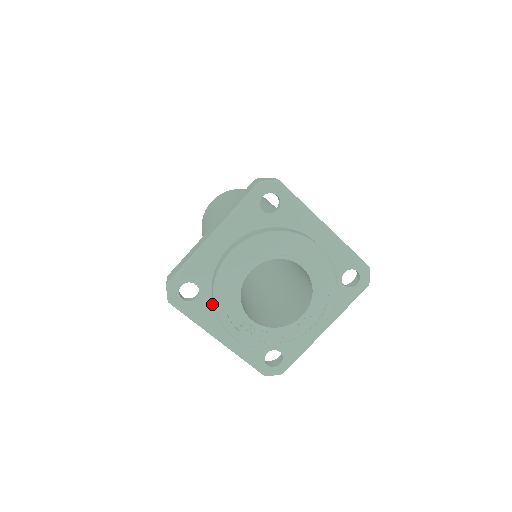
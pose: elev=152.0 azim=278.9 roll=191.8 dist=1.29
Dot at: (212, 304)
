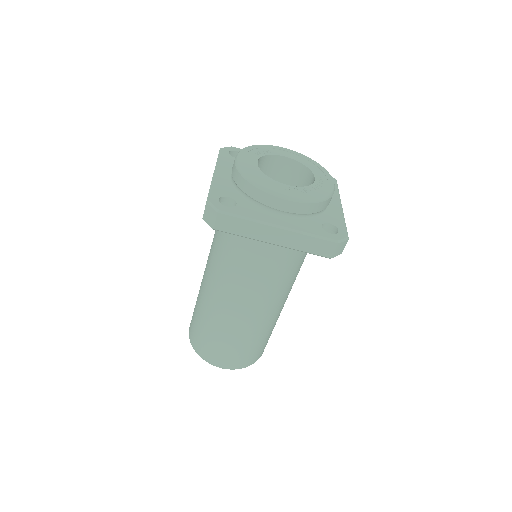
Dot at: (251, 206)
